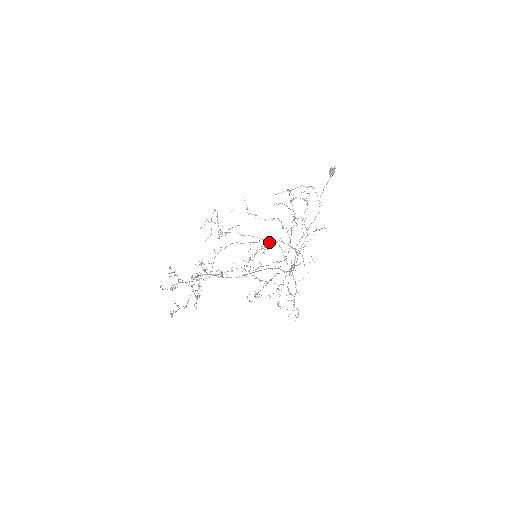
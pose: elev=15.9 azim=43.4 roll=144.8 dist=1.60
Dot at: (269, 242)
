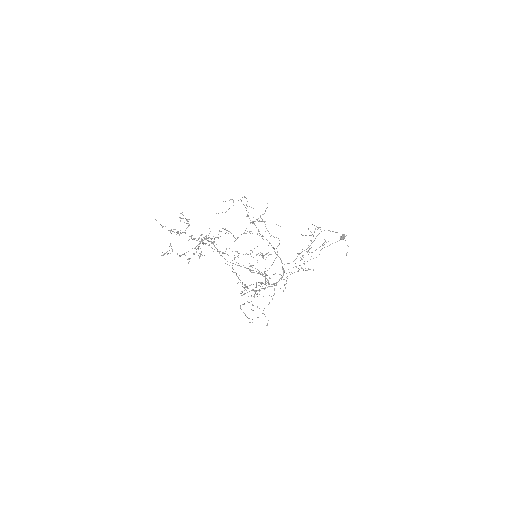
Dot at: (275, 253)
